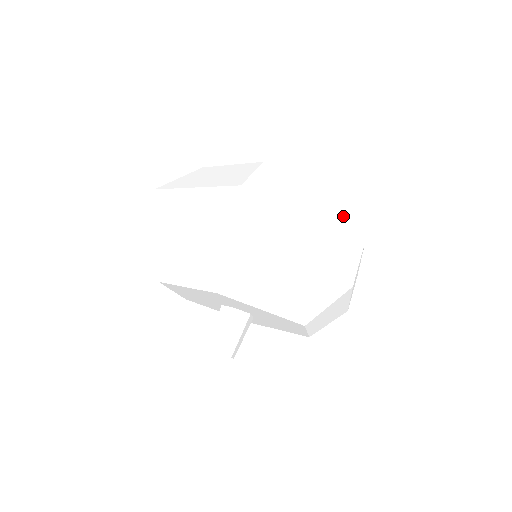
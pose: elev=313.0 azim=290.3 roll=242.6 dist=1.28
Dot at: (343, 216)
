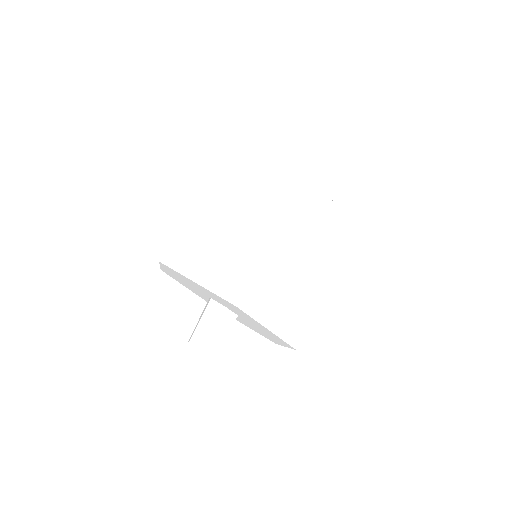
Dot at: (296, 191)
